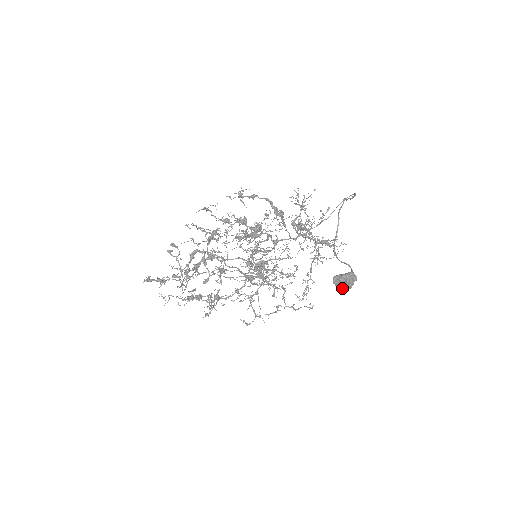
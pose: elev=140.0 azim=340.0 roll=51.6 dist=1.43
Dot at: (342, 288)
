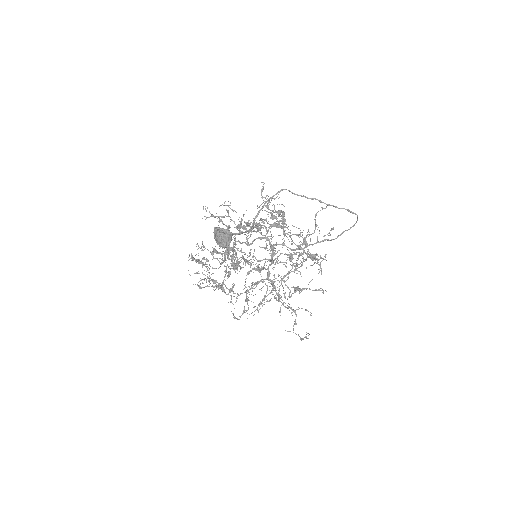
Dot at: (217, 243)
